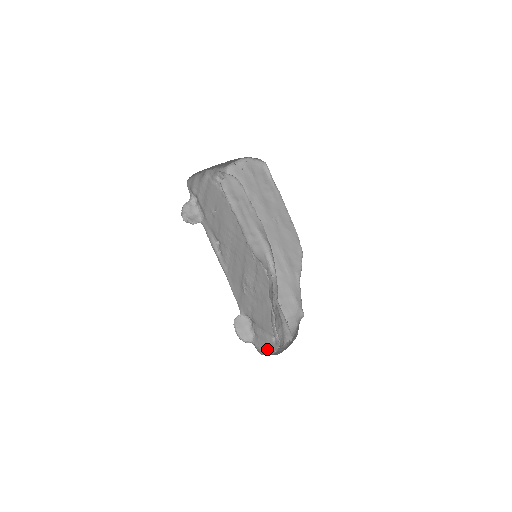
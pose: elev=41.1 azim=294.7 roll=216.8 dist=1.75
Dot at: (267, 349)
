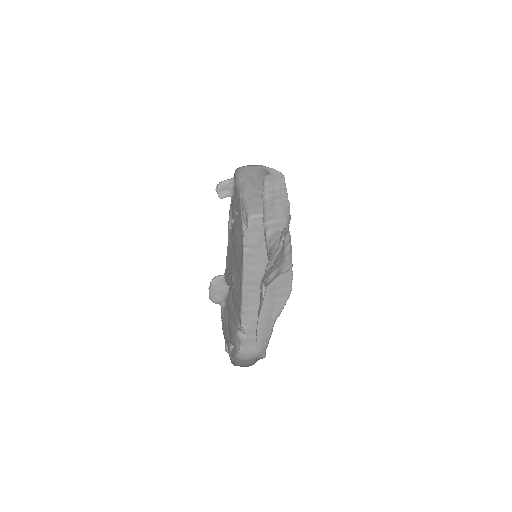
Dot at: (225, 338)
